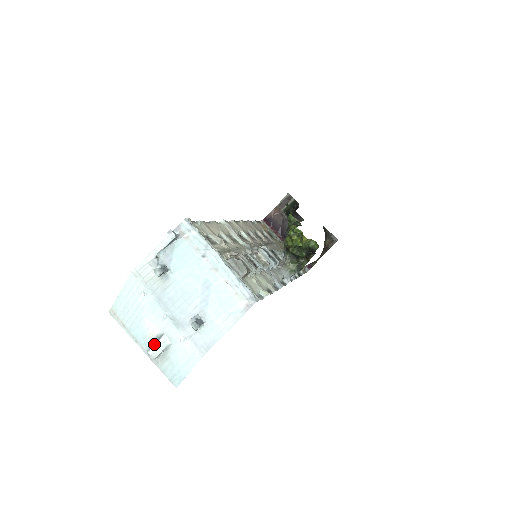
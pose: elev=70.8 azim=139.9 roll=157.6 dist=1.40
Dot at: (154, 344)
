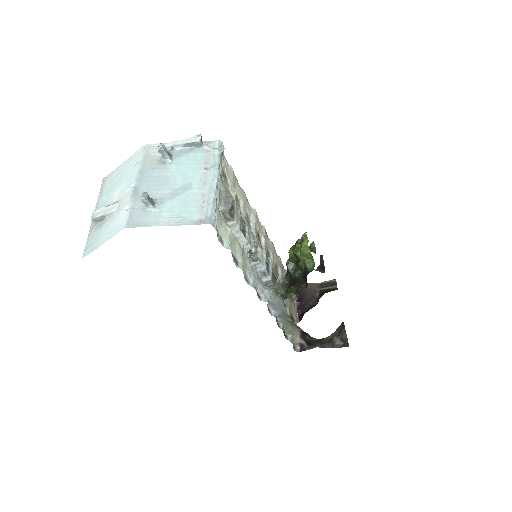
Dot at: occluded
